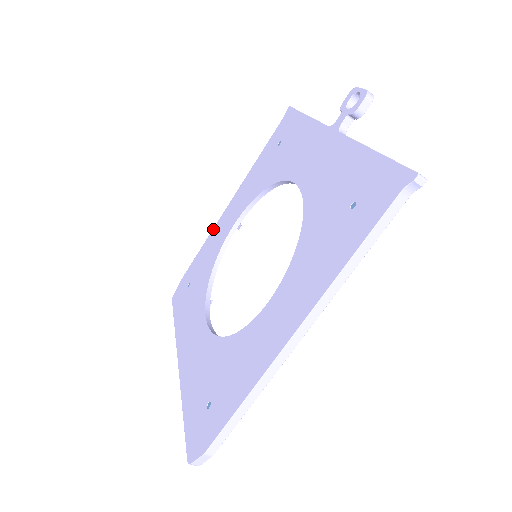
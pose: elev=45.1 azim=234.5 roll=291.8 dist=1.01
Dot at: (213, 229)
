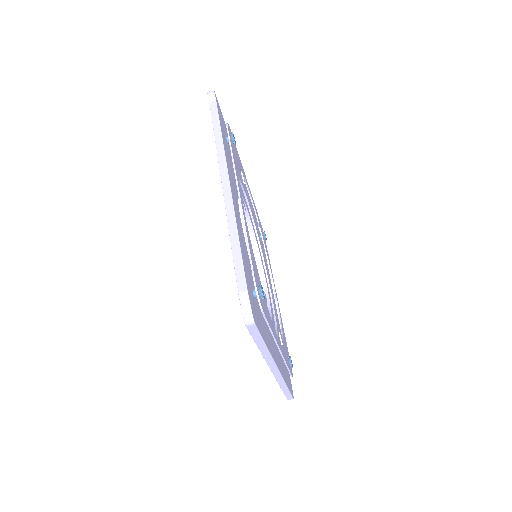
Dot at: occluded
